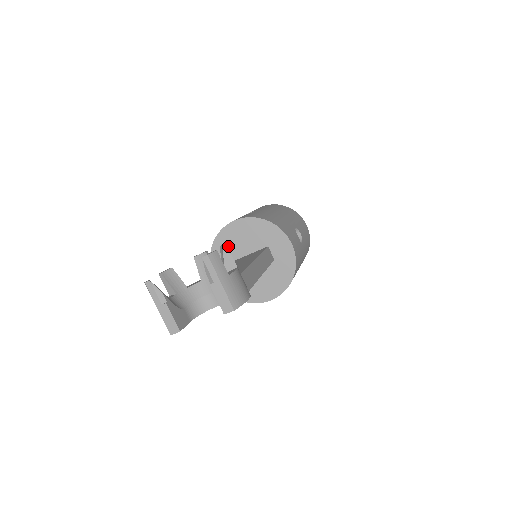
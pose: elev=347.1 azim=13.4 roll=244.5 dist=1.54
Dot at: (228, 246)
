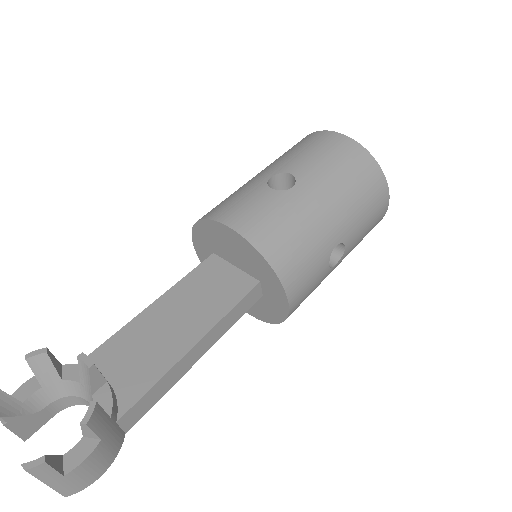
Dot at: (214, 239)
